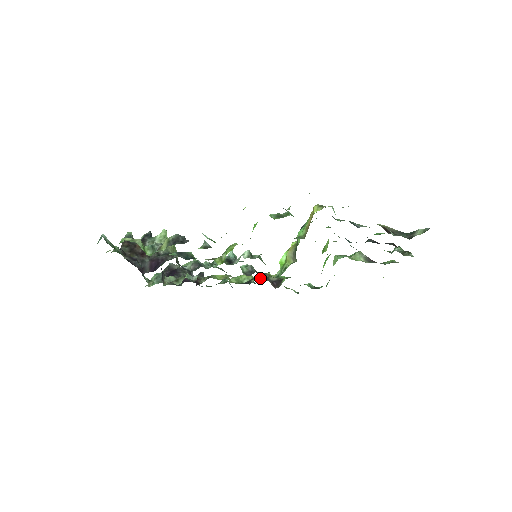
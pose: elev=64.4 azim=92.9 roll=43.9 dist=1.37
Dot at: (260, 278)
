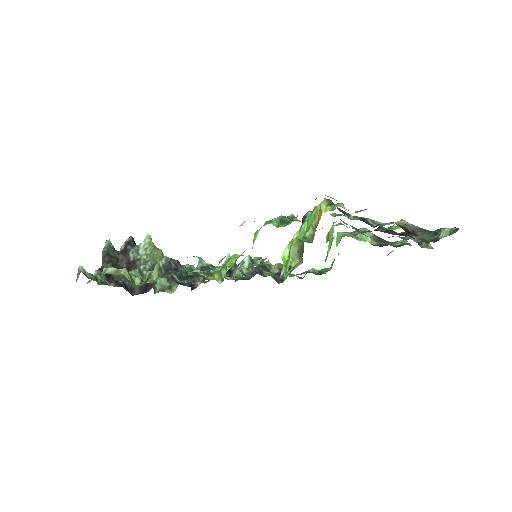
Dot at: occluded
